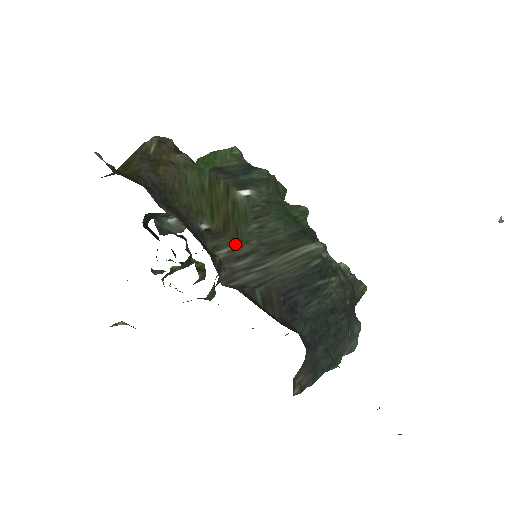
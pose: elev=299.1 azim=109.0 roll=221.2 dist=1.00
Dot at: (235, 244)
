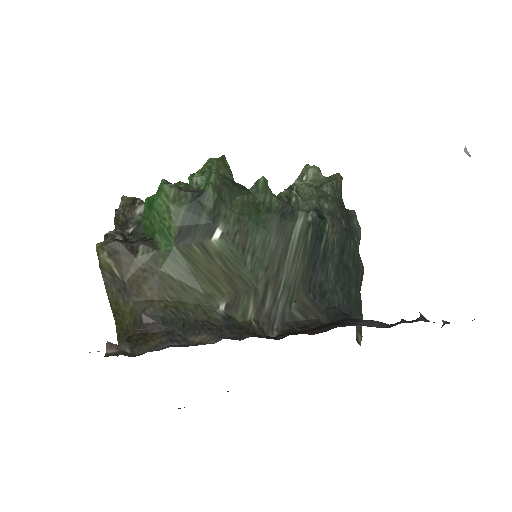
Dot at: (252, 294)
